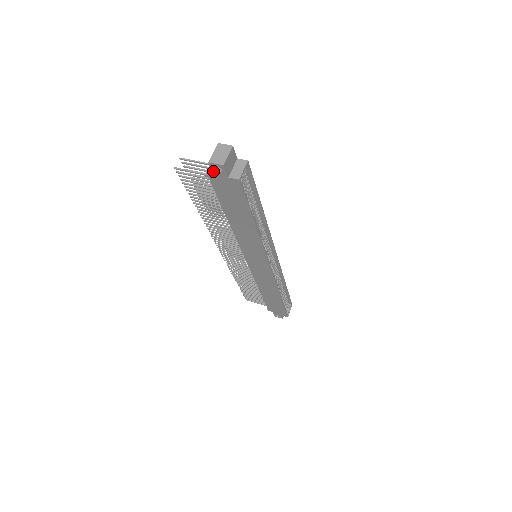
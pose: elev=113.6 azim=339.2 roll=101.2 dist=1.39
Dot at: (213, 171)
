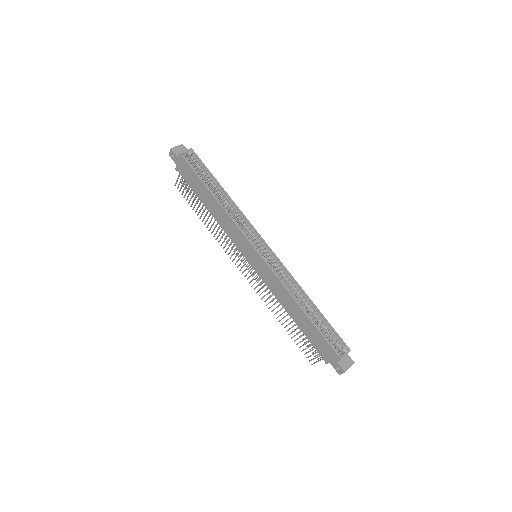
Dot at: (174, 160)
